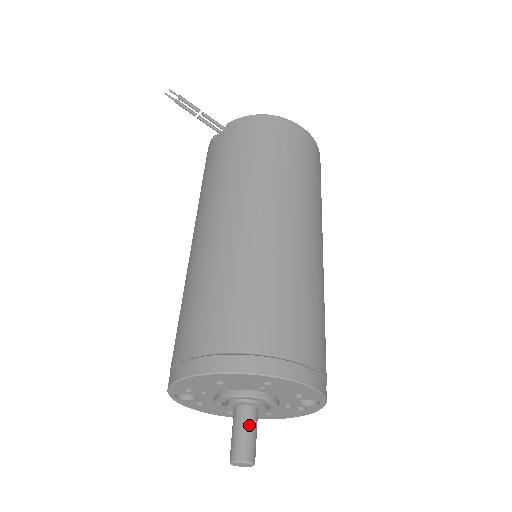
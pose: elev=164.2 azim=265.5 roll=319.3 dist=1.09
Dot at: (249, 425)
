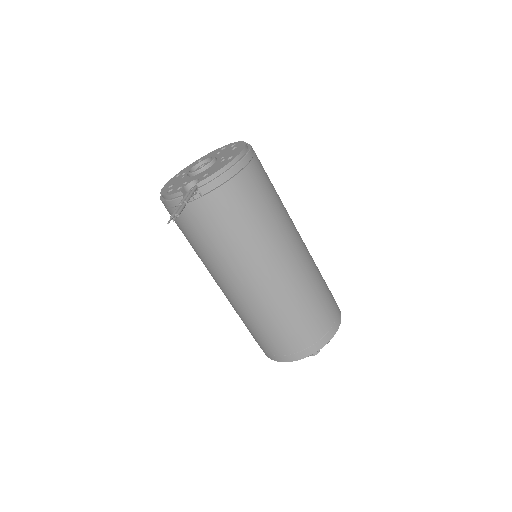
Dot at: occluded
